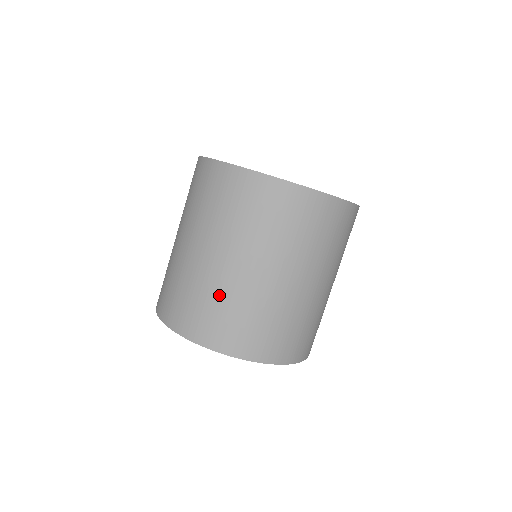
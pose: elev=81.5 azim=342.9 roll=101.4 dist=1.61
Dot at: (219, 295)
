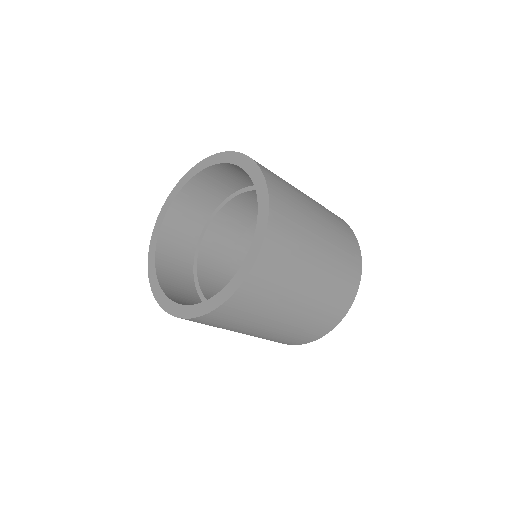
Dot at: (282, 336)
